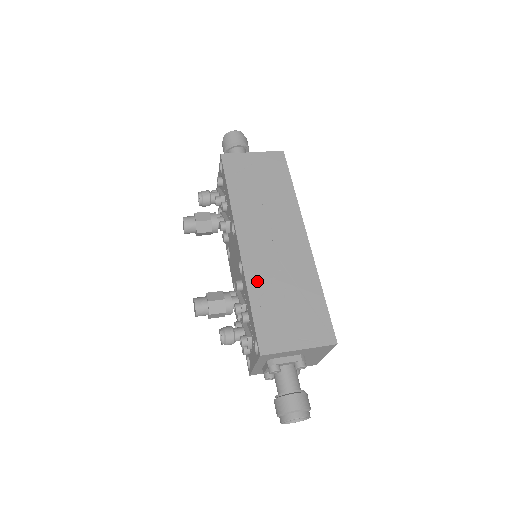
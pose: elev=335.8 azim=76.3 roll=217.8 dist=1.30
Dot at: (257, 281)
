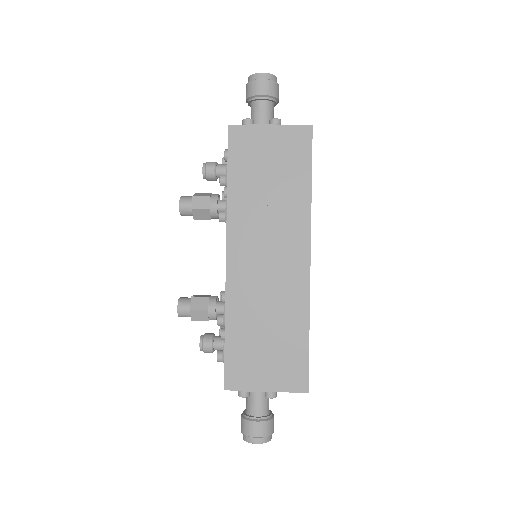
Dot at: (238, 308)
